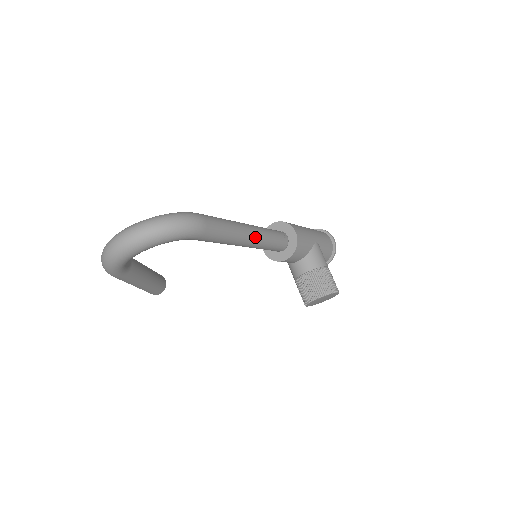
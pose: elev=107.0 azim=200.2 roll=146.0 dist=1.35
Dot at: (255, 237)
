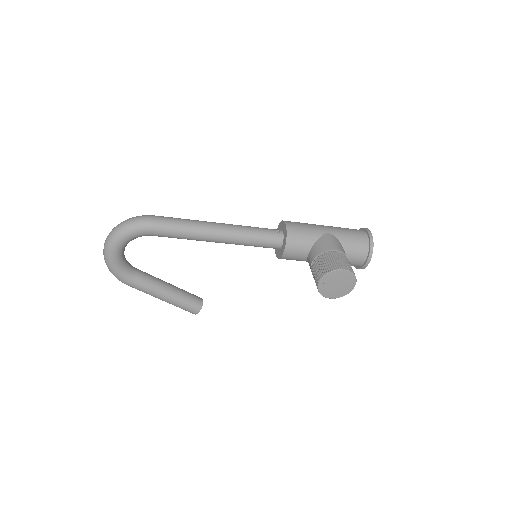
Dot at: (225, 230)
